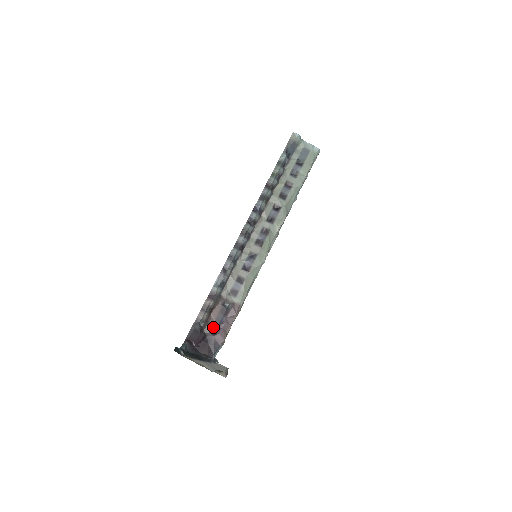
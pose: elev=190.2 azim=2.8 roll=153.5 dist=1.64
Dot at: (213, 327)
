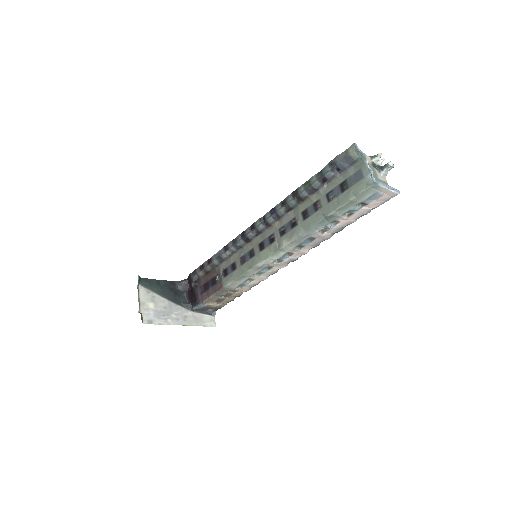
Dot at: (204, 286)
